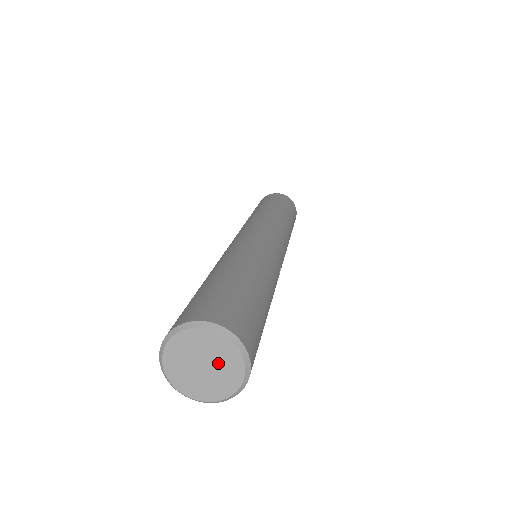
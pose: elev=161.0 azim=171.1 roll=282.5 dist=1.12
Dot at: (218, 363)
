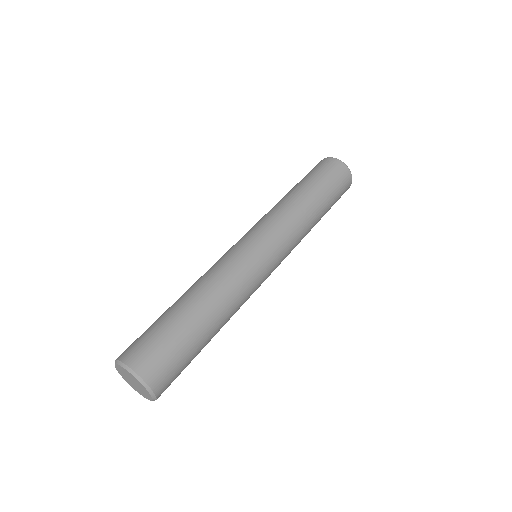
Dot at: (140, 389)
